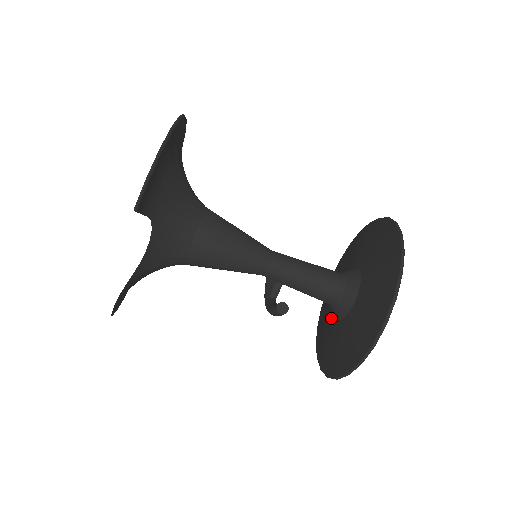
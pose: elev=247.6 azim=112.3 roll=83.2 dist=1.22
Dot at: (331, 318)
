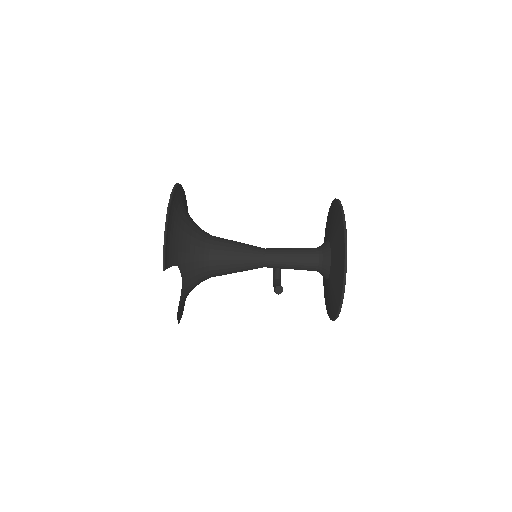
Dot at: occluded
